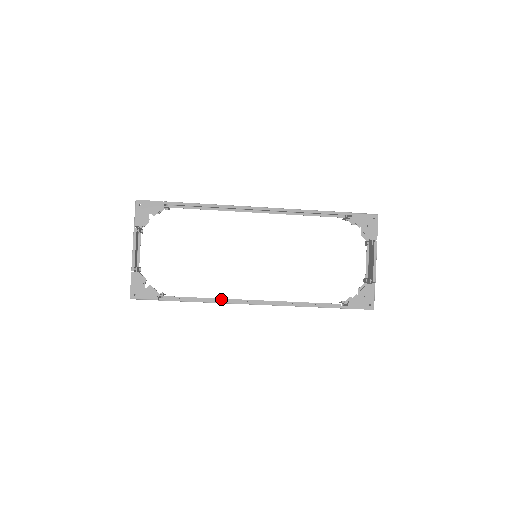
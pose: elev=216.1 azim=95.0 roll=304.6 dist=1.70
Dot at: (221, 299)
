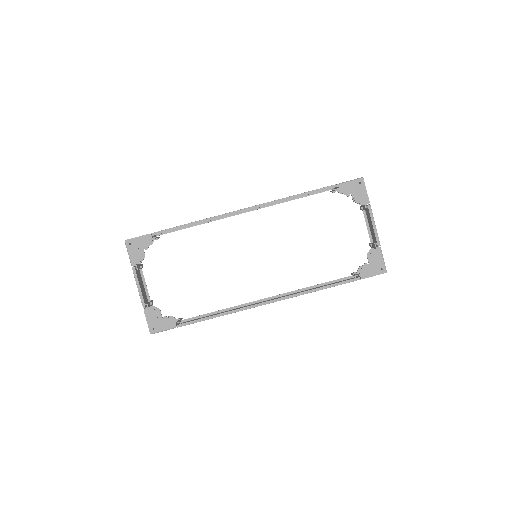
Dot at: (236, 306)
